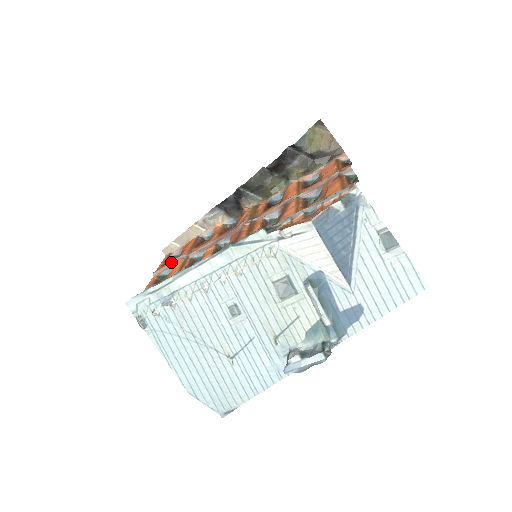
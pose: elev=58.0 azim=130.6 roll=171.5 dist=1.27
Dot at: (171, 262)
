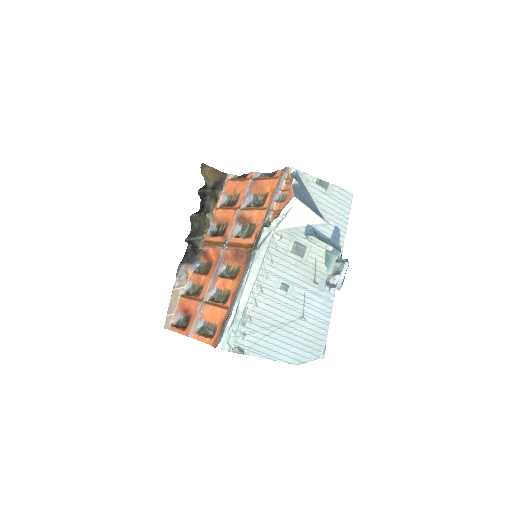
Dot at: (192, 319)
